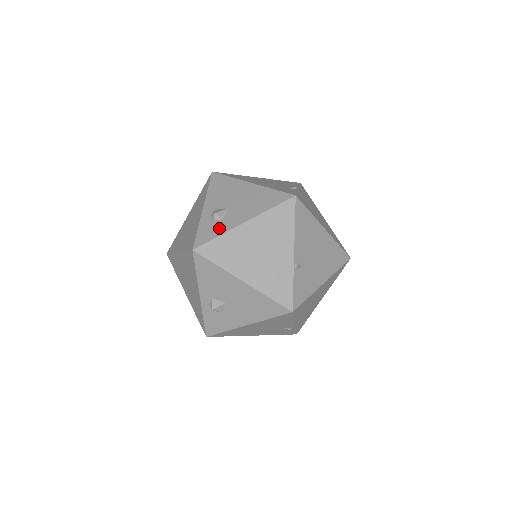
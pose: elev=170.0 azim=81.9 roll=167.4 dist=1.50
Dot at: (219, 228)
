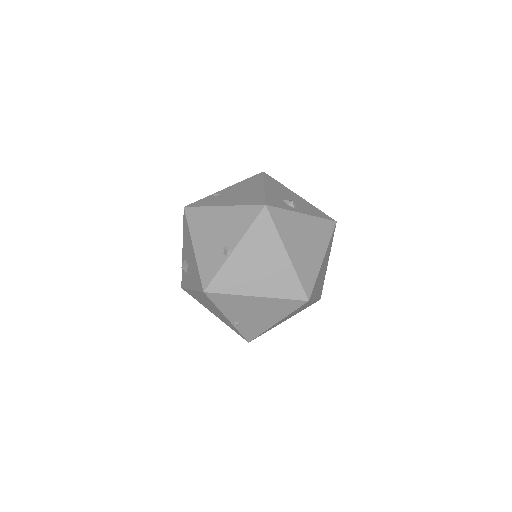
Dot at: (186, 281)
